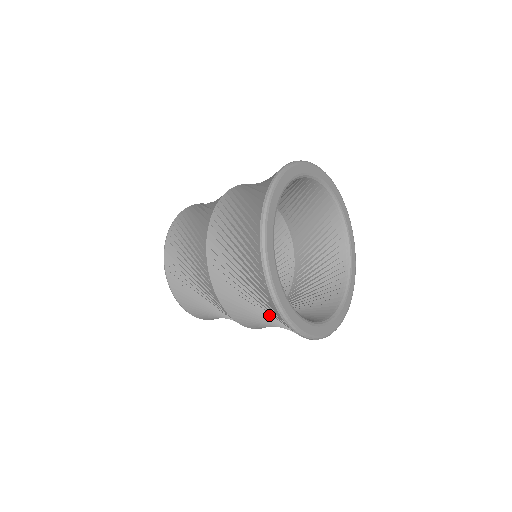
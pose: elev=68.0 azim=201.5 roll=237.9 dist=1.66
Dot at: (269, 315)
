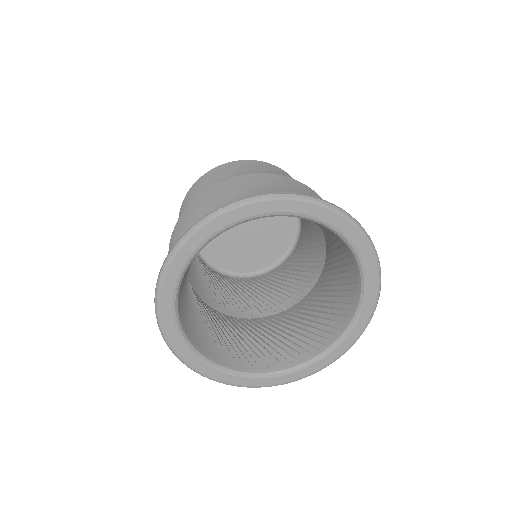
Dot at: occluded
